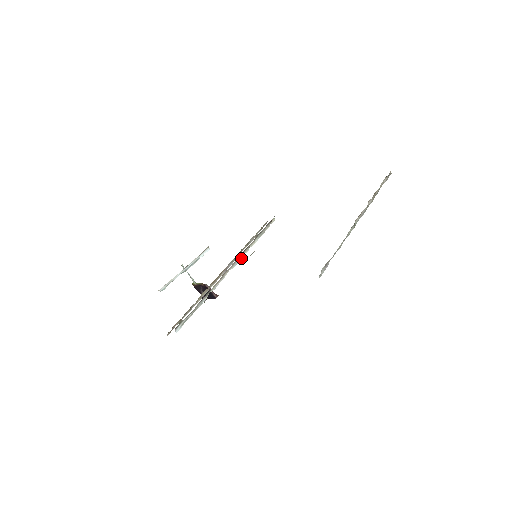
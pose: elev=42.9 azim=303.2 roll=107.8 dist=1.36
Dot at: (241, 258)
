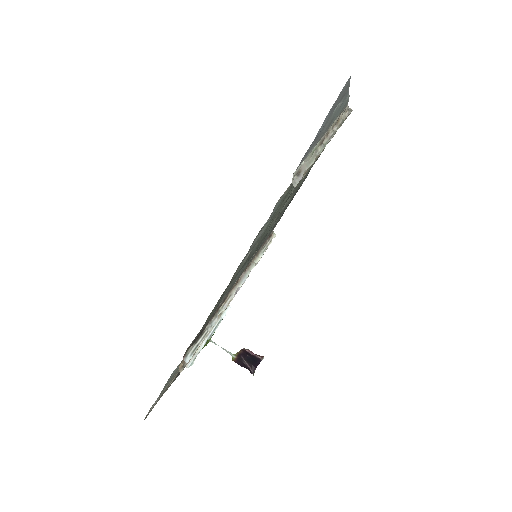
Dot at: occluded
